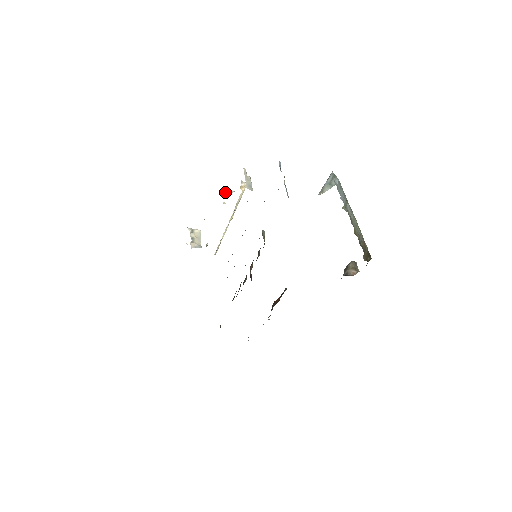
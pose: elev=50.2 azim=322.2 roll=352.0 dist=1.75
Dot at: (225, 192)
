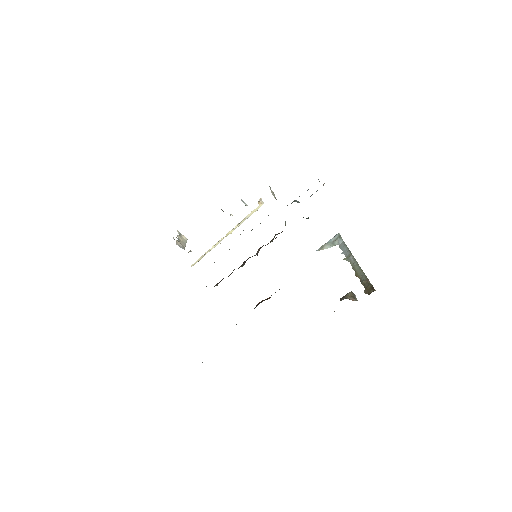
Dot at: occluded
